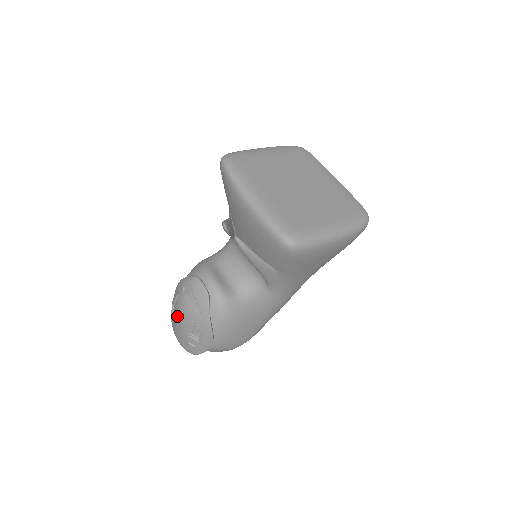
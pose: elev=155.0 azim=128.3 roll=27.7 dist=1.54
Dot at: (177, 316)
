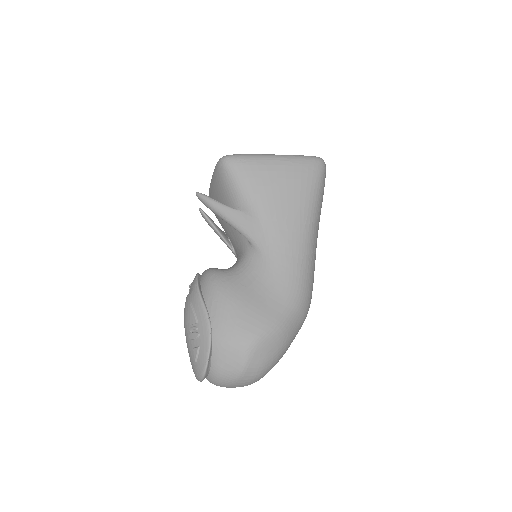
Dot at: occluded
